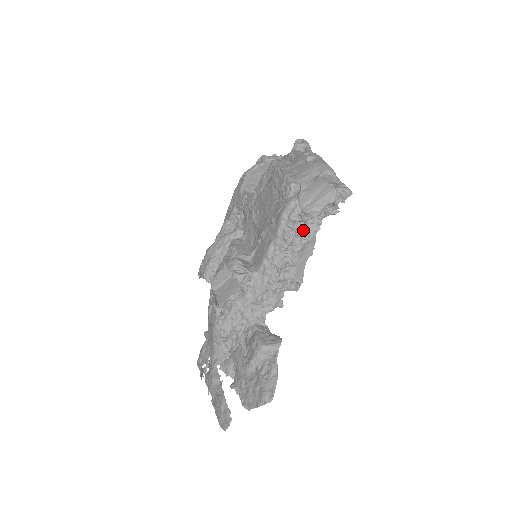
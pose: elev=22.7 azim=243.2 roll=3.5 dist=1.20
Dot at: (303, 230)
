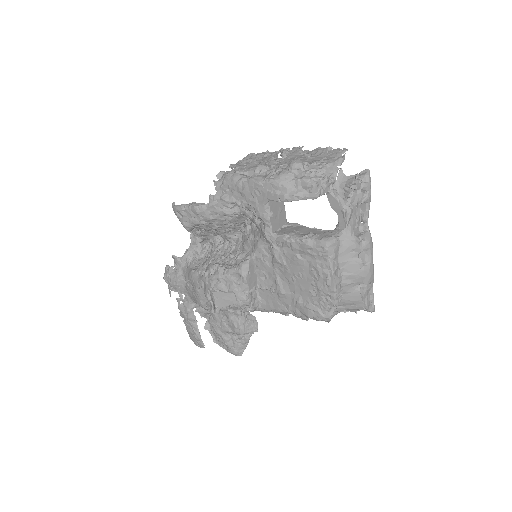
Dot at: occluded
